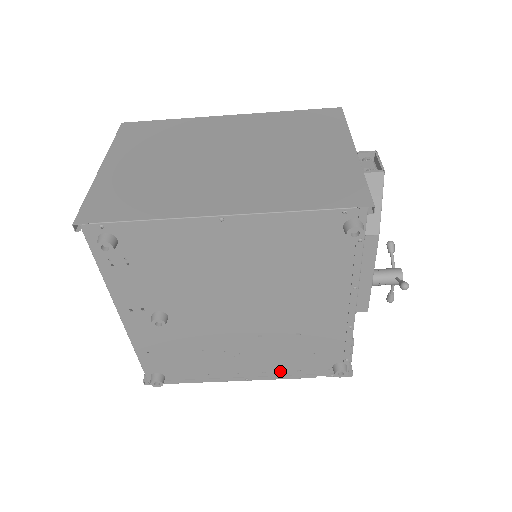
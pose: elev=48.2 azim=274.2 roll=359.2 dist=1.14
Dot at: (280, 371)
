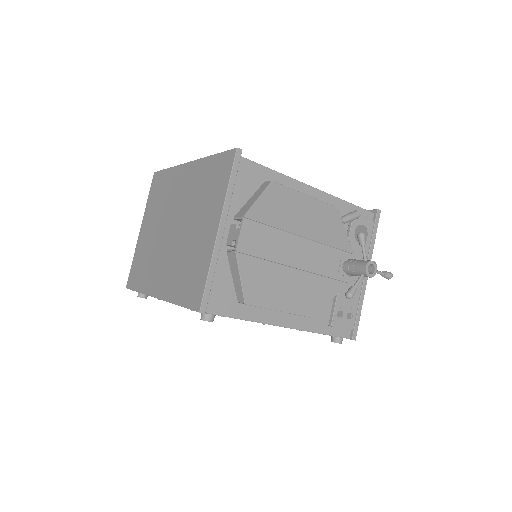
Dot at: occluded
